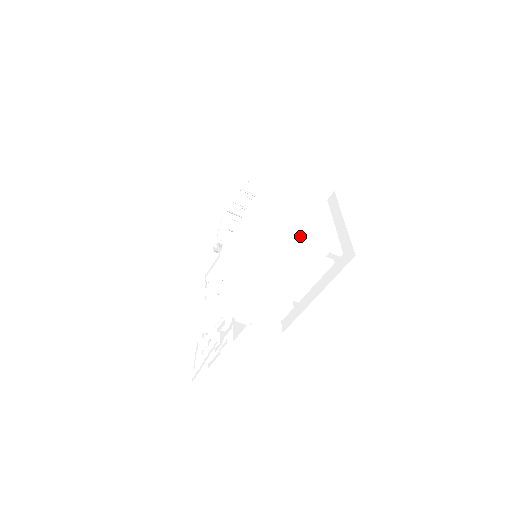
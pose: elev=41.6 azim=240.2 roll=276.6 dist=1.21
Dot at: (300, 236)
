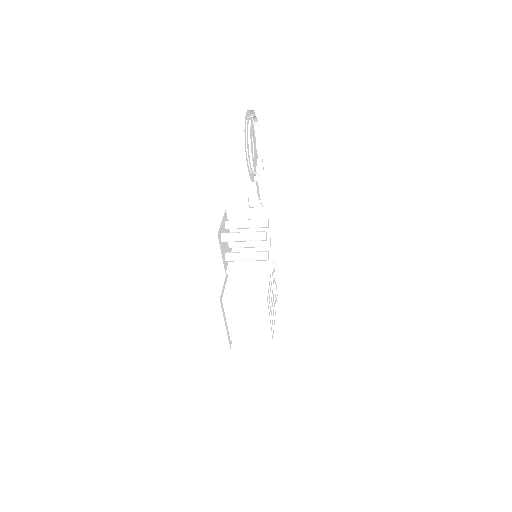
Dot at: (242, 340)
